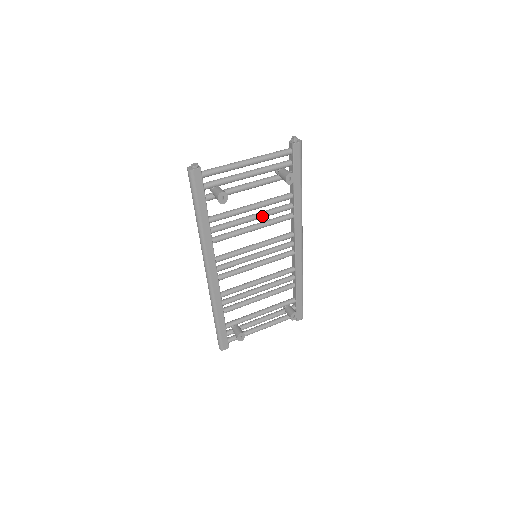
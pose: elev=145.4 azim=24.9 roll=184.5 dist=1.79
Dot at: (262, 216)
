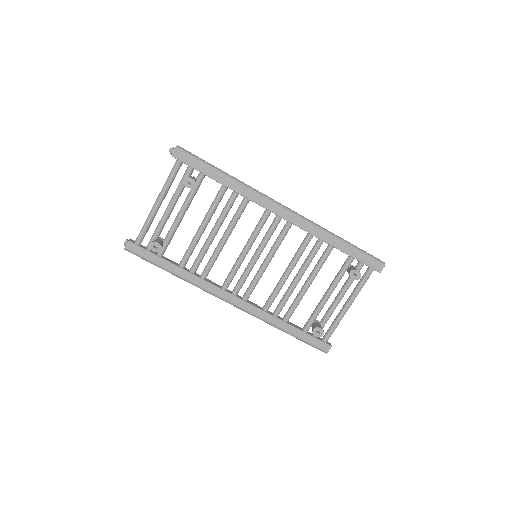
Dot at: (218, 225)
